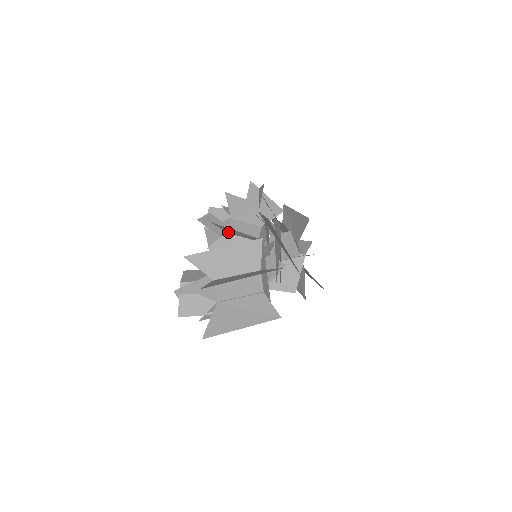
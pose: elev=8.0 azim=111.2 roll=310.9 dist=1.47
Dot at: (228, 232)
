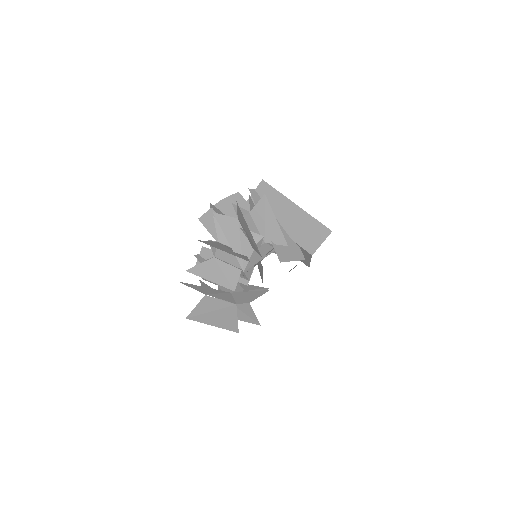
Dot at: (213, 260)
